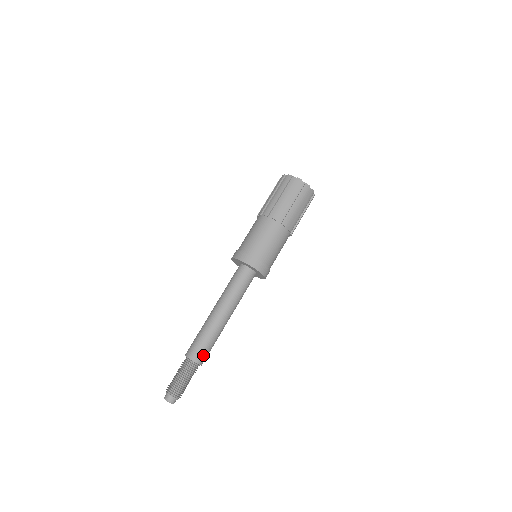
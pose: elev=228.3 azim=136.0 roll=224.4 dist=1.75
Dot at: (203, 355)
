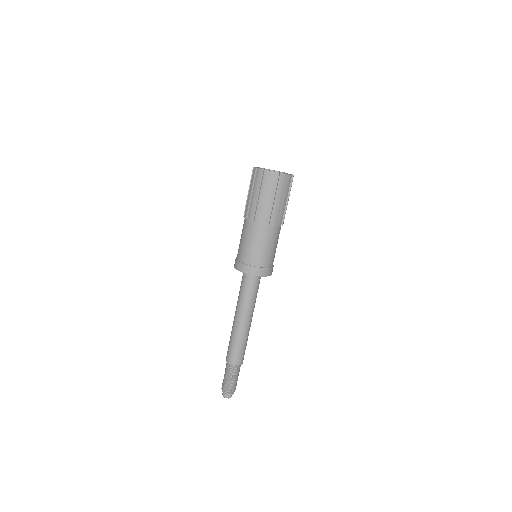
Dot at: (241, 357)
